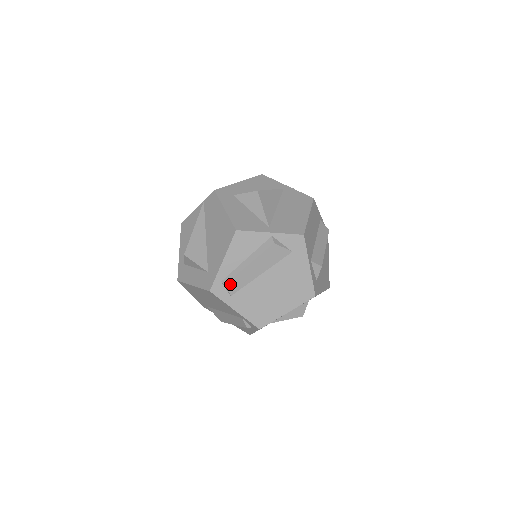
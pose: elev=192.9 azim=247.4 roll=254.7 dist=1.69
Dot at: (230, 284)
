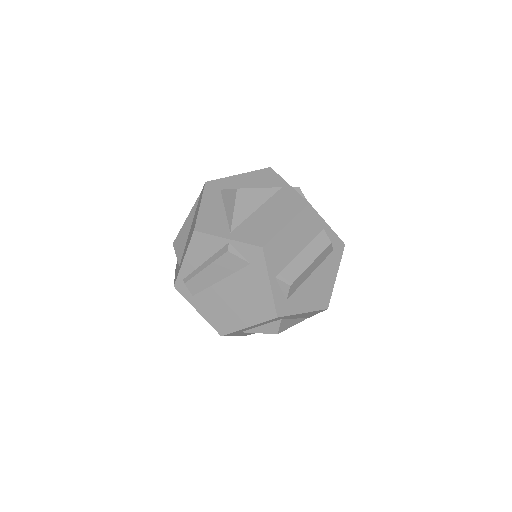
Dot at: (189, 284)
